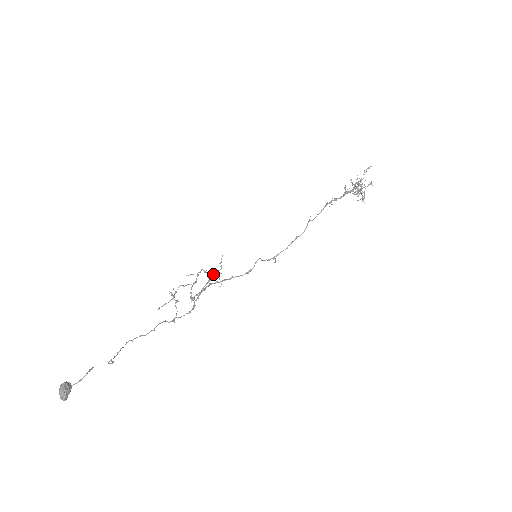
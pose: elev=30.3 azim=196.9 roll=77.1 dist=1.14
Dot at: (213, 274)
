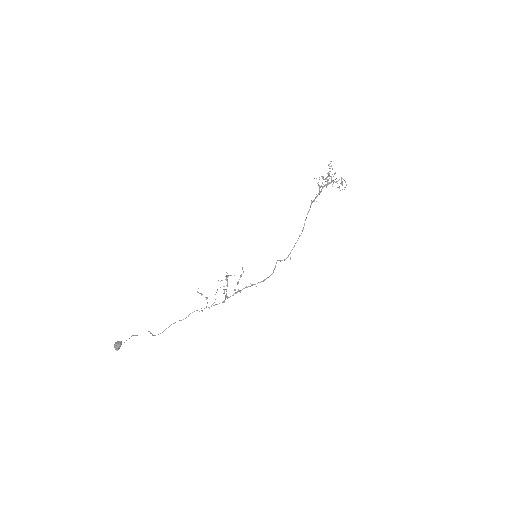
Dot at: occluded
